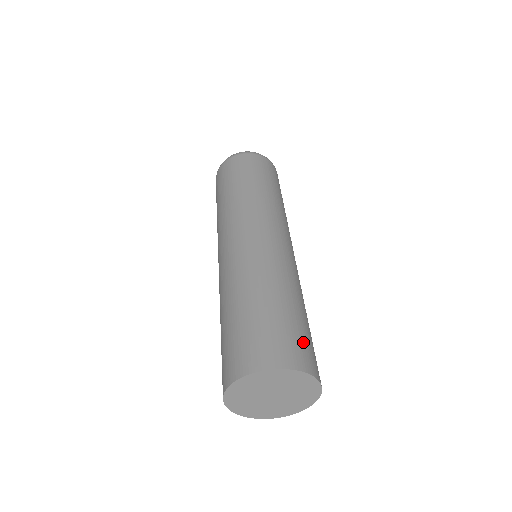
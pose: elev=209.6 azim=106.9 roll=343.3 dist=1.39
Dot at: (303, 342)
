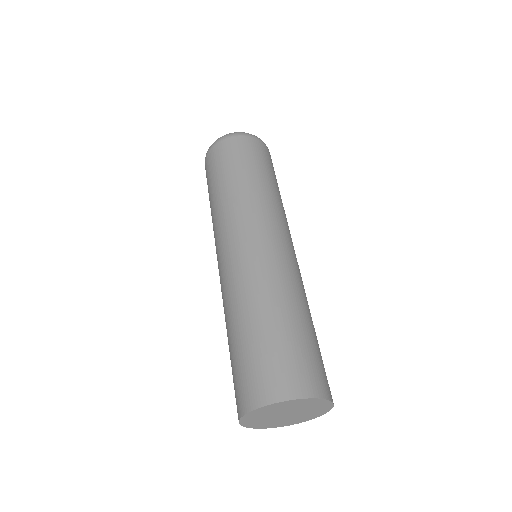
Dot at: occluded
